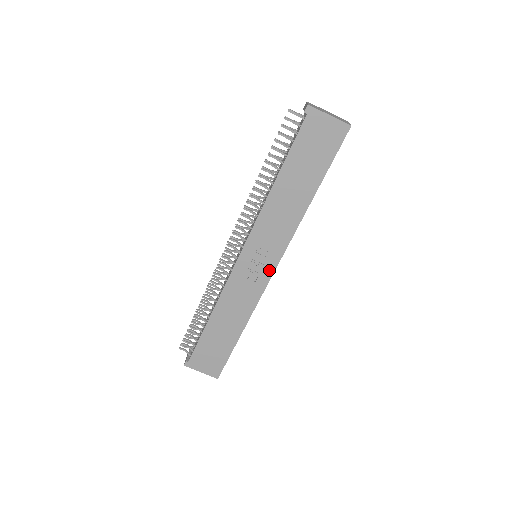
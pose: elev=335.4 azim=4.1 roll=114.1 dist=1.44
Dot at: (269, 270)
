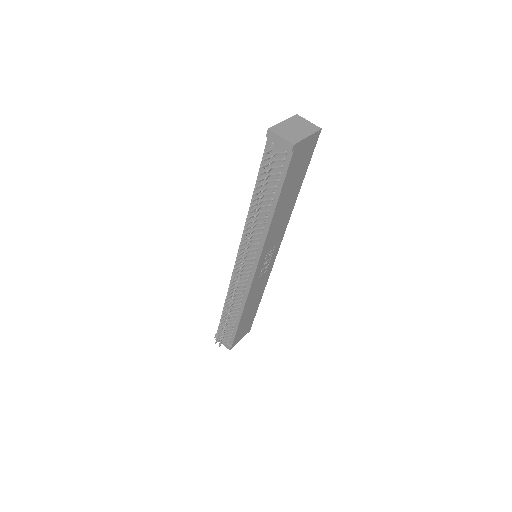
Dot at: (274, 257)
